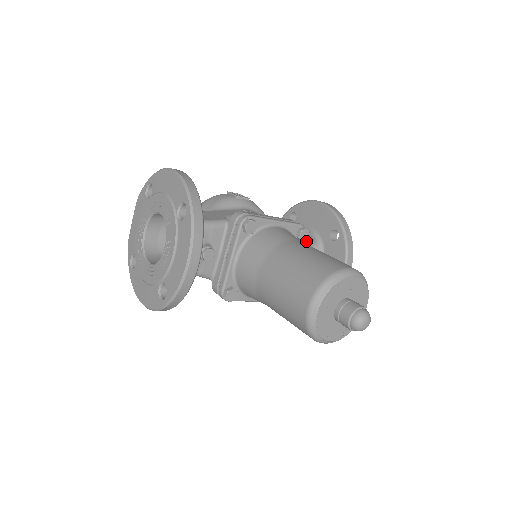
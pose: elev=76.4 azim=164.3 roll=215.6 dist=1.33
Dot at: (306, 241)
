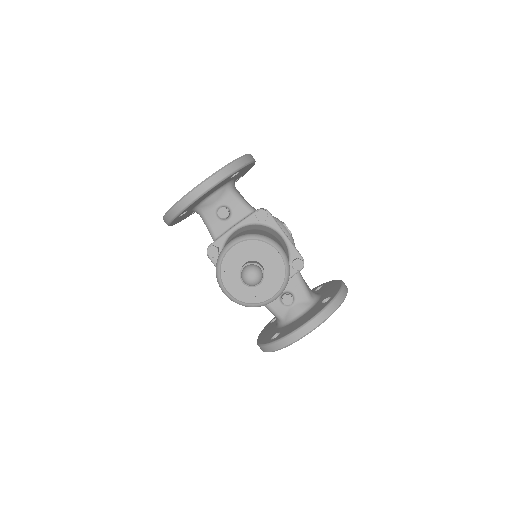
Dot at: (303, 288)
